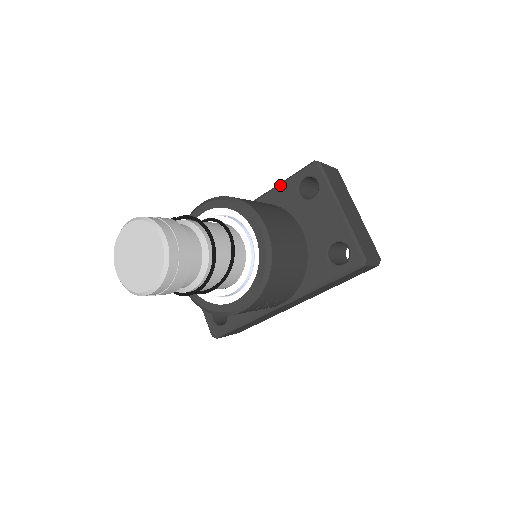
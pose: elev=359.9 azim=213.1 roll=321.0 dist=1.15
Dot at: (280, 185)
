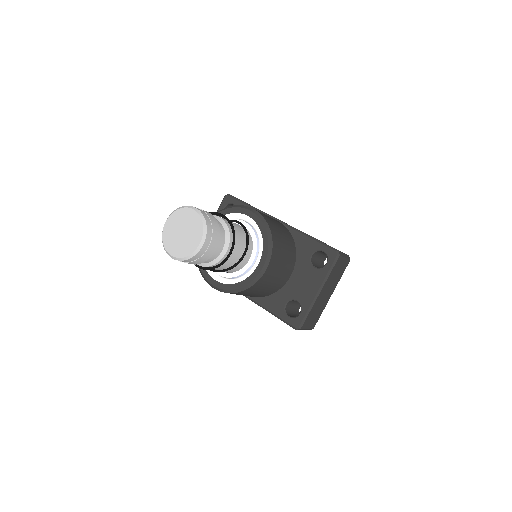
Dot at: (309, 238)
